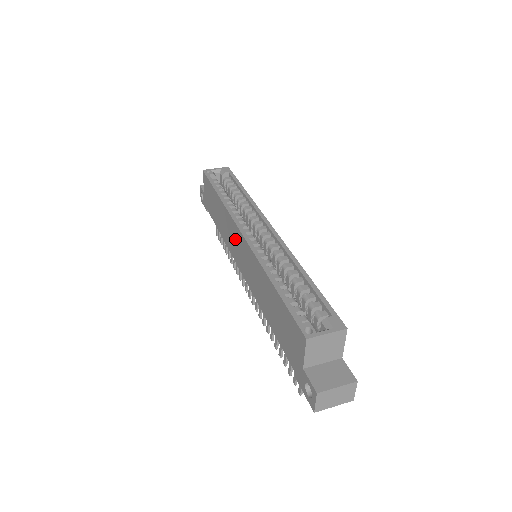
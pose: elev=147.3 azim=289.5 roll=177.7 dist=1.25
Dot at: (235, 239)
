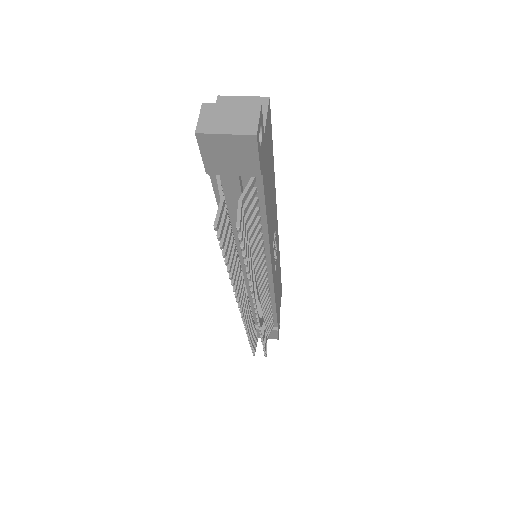
Dot at: occluded
